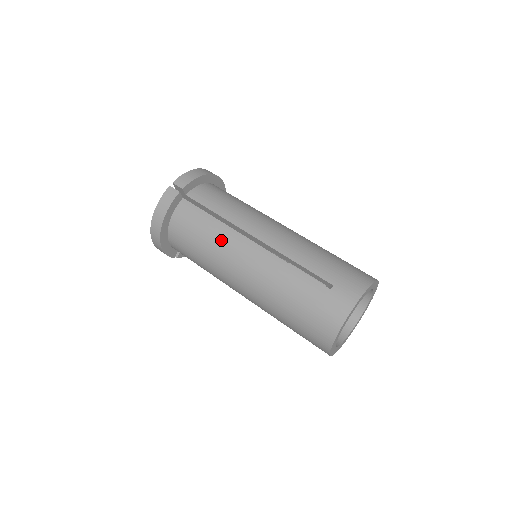
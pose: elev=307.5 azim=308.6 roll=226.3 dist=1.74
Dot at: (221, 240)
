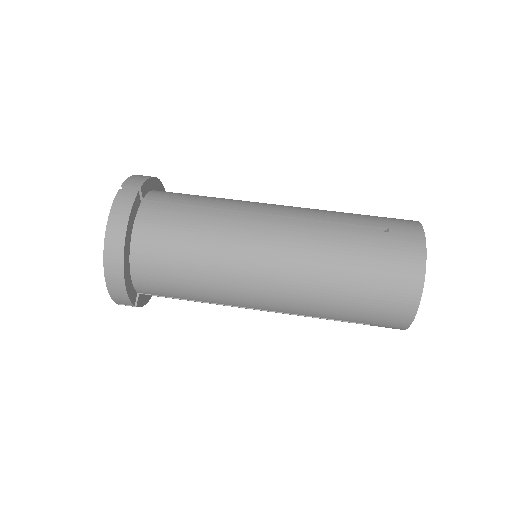
Dot at: (222, 230)
